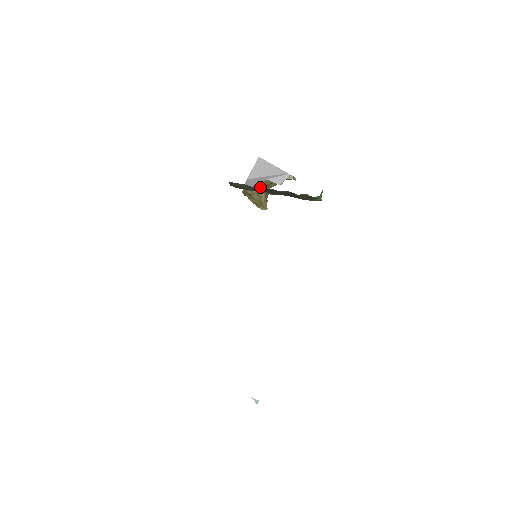
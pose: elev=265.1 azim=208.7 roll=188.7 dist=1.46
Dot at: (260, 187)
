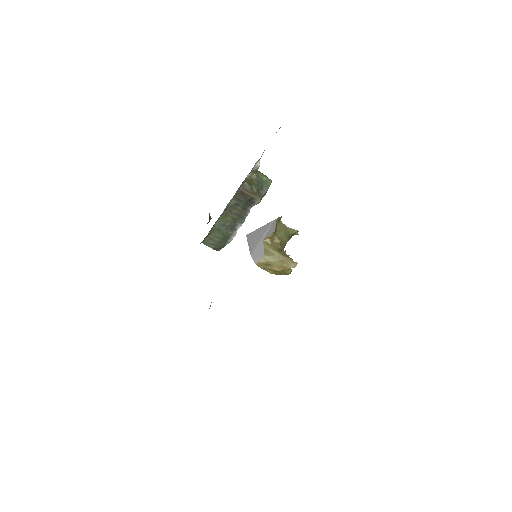
Dot at: (266, 250)
